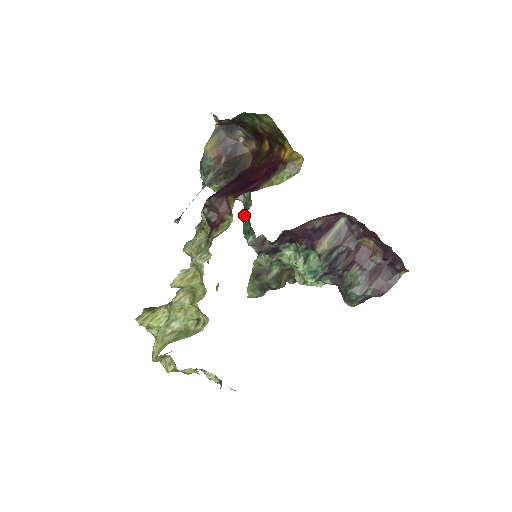
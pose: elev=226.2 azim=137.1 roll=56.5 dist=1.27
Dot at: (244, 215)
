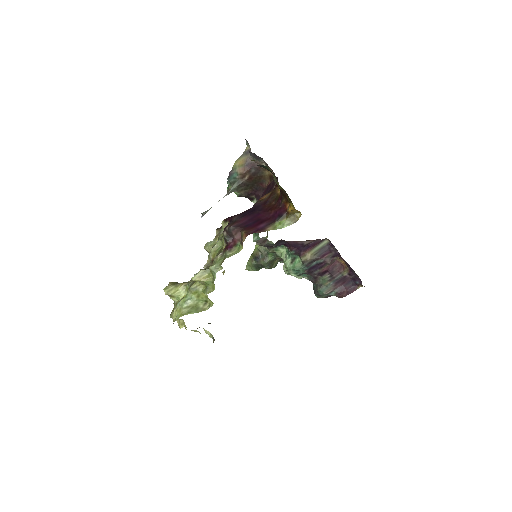
Dot at: occluded
